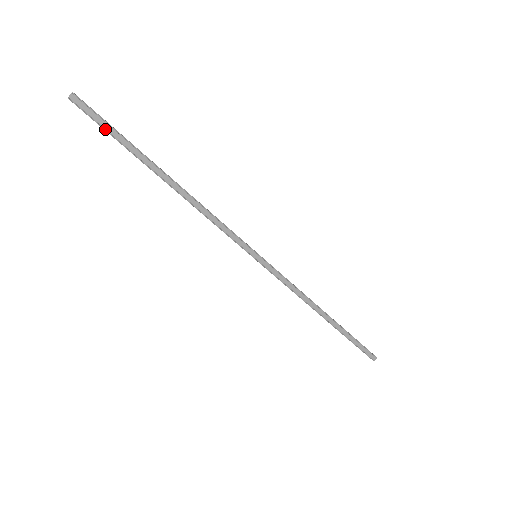
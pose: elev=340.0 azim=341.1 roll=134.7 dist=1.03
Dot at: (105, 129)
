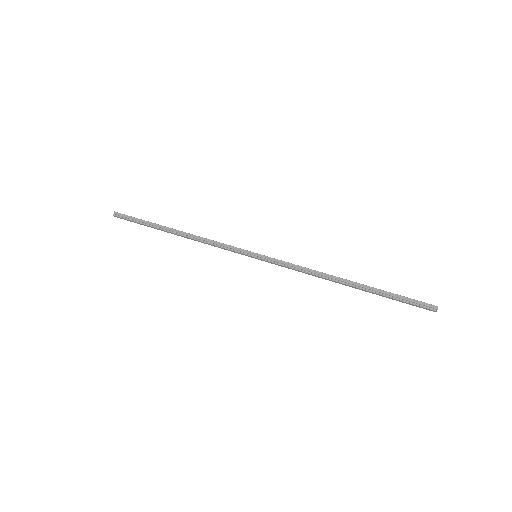
Dot at: occluded
